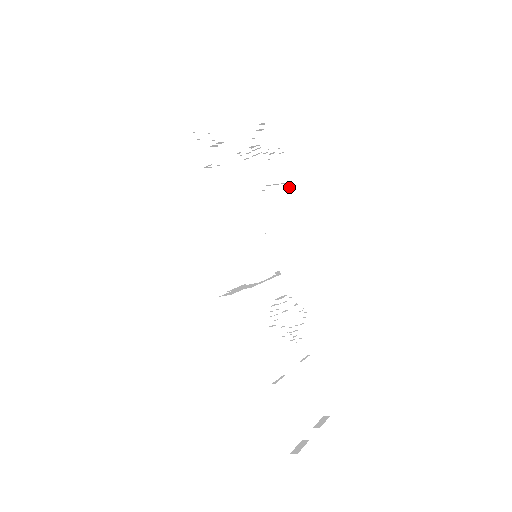
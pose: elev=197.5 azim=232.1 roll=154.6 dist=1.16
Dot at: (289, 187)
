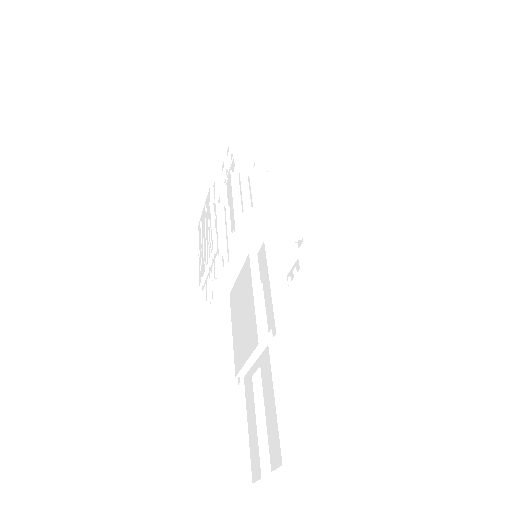
Dot at: occluded
